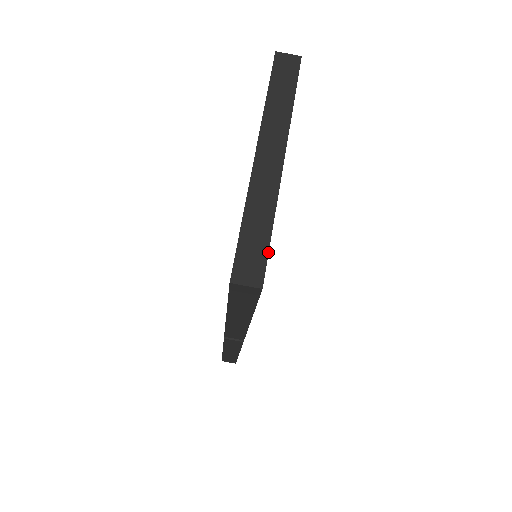
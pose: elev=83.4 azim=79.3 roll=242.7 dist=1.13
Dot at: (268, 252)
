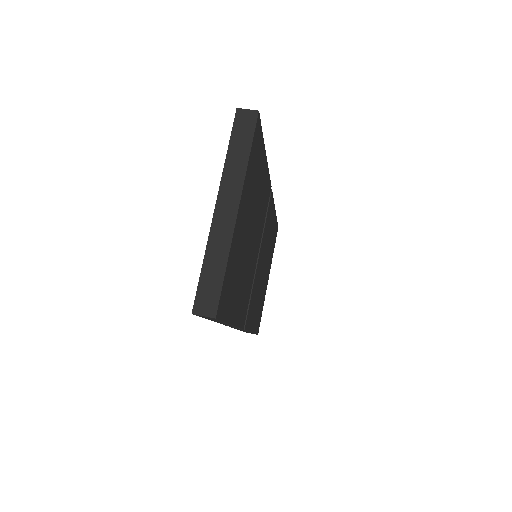
Dot at: (221, 289)
